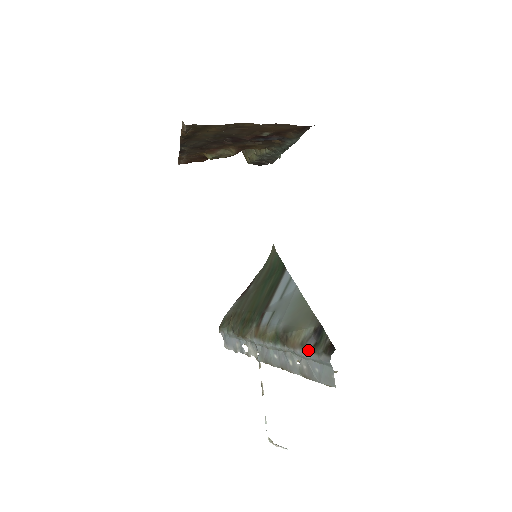
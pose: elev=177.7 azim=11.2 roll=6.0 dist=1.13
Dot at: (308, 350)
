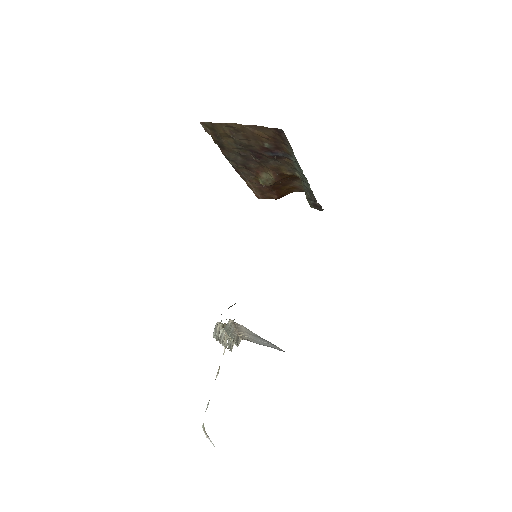
Dot at: occluded
